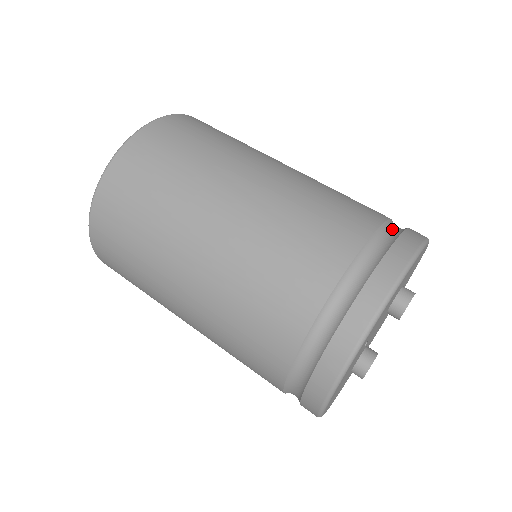
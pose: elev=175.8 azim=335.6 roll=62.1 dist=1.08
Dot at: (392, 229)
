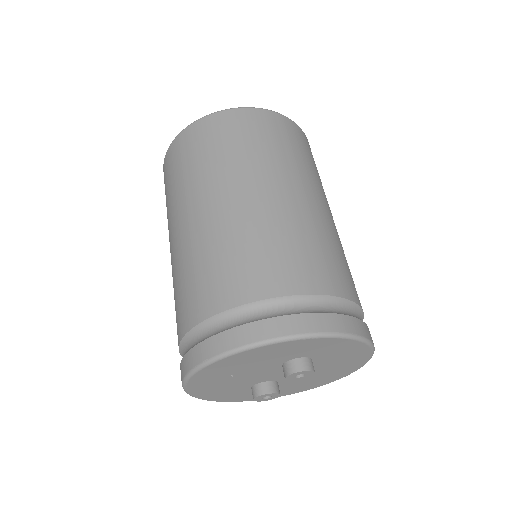
Dot at: (302, 305)
